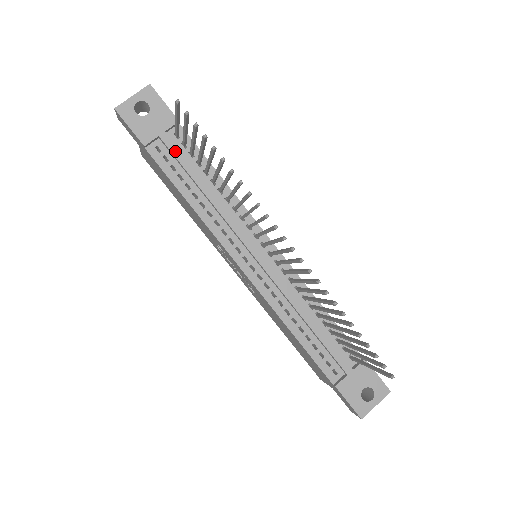
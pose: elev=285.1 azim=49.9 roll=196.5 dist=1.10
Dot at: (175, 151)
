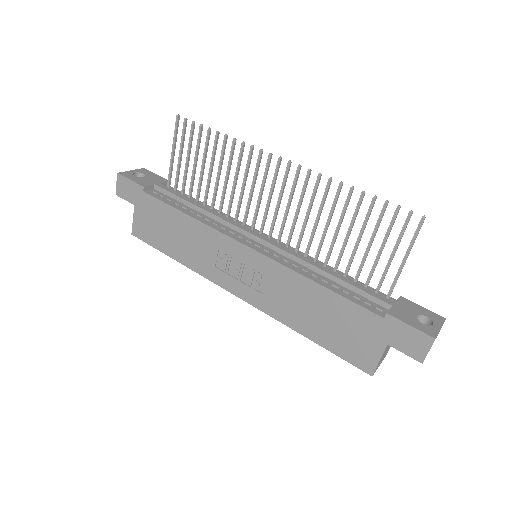
Dot at: (169, 190)
